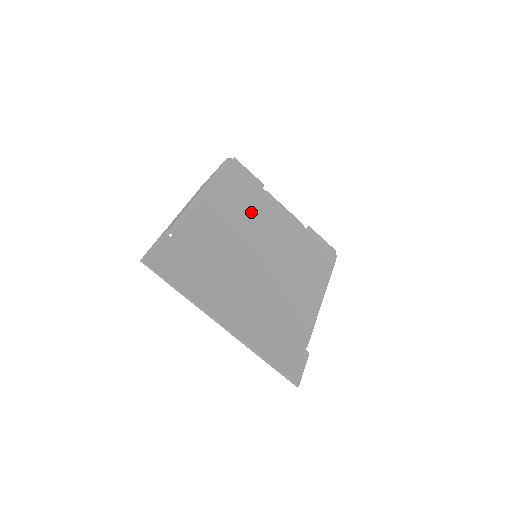
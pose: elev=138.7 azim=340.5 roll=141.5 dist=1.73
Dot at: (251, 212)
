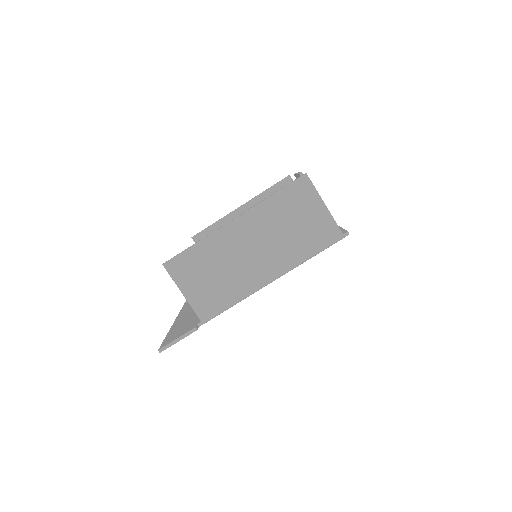
Dot at: occluded
